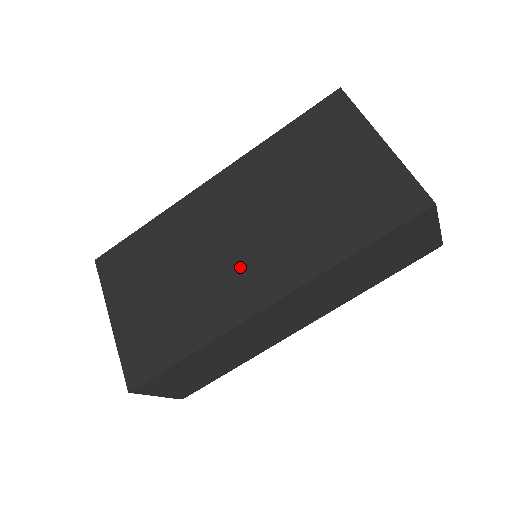
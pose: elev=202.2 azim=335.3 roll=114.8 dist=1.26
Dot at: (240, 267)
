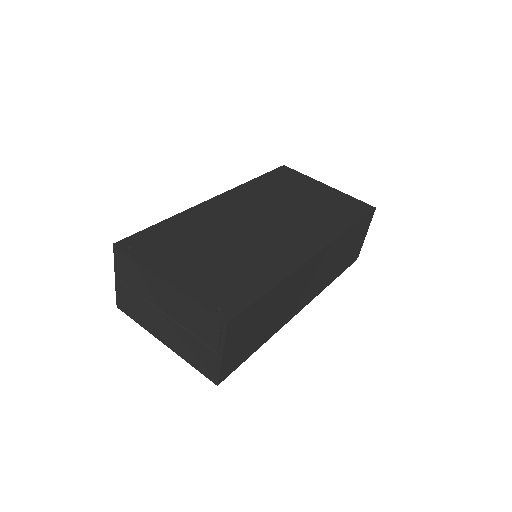
Dot at: (279, 237)
